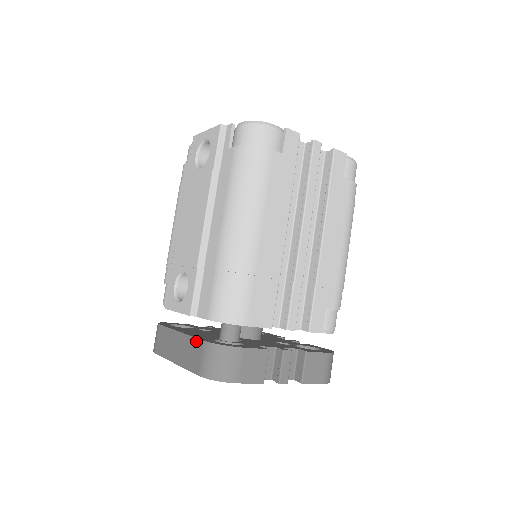
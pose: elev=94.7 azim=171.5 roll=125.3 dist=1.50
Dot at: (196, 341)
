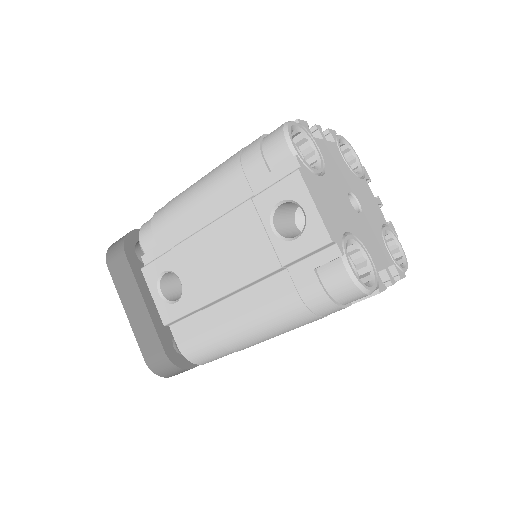
Dot at: (157, 339)
